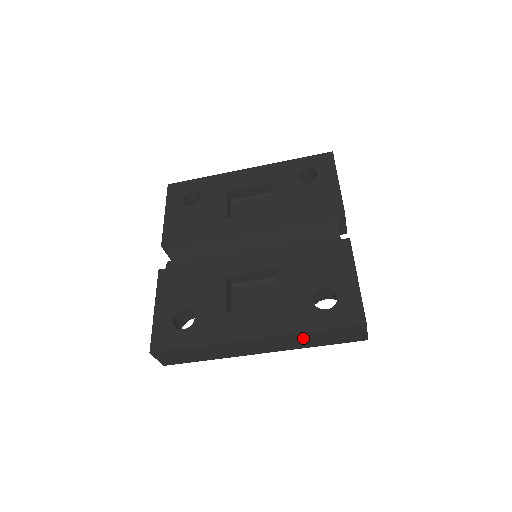
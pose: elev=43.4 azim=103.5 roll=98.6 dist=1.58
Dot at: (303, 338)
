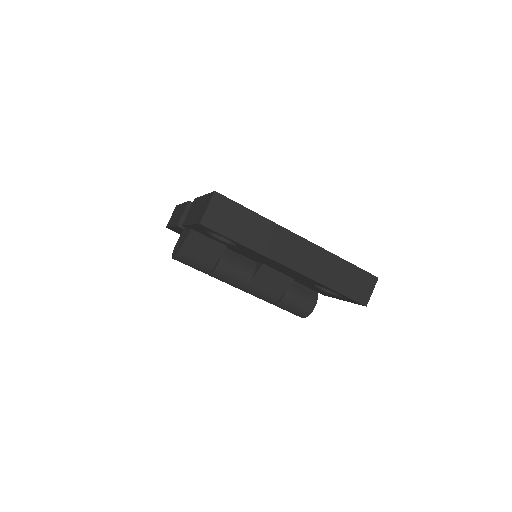
Dot at: (332, 266)
